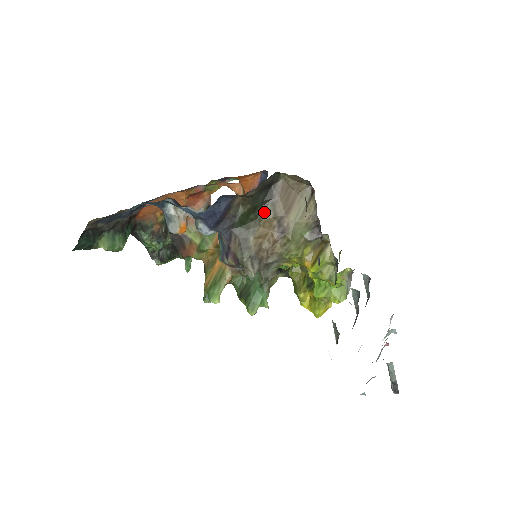
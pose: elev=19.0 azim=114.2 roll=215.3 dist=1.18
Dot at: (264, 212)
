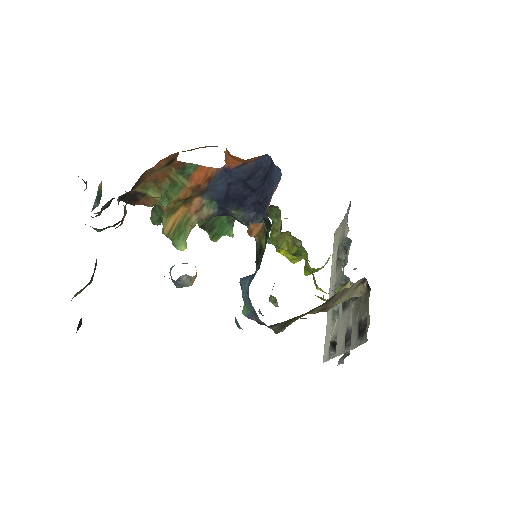
Dot at: (315, 310)
